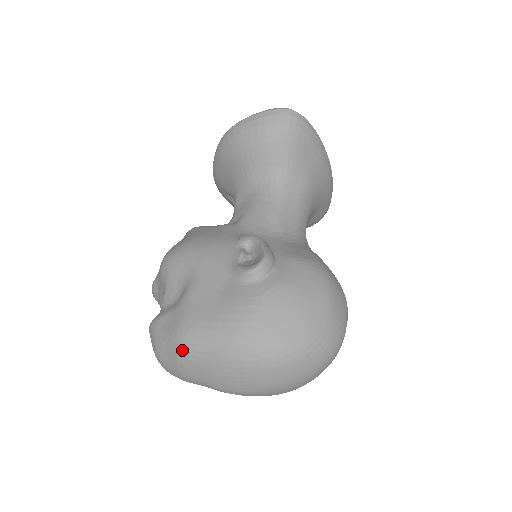
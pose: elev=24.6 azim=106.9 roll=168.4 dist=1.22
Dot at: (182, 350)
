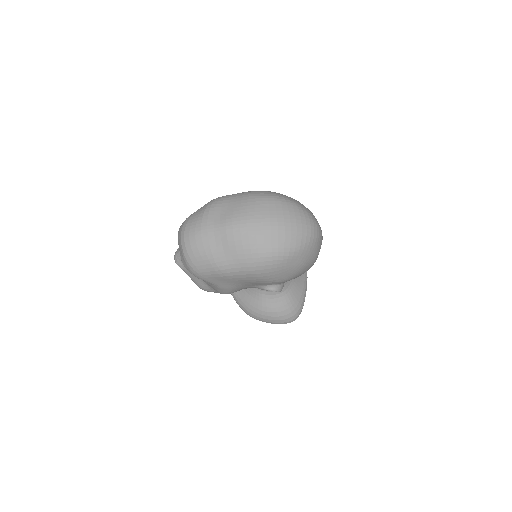
Dot at: (213, 201)
